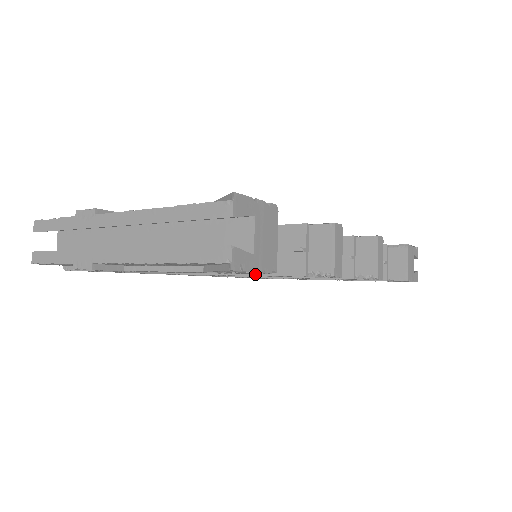
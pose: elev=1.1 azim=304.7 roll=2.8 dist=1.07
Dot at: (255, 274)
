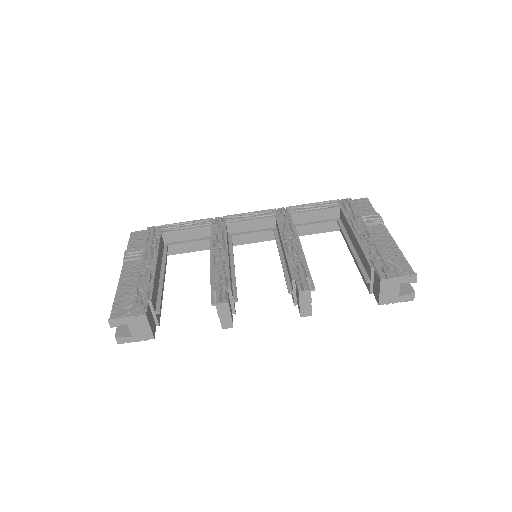
Dot at: occluded
